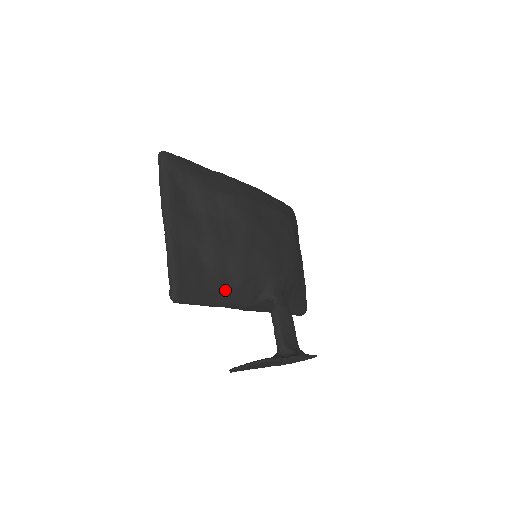
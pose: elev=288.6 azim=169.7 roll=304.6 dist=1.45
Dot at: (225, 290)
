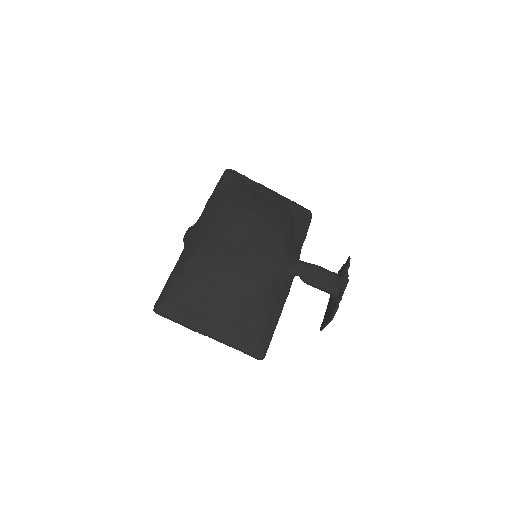
Dot at: (272, 313)
